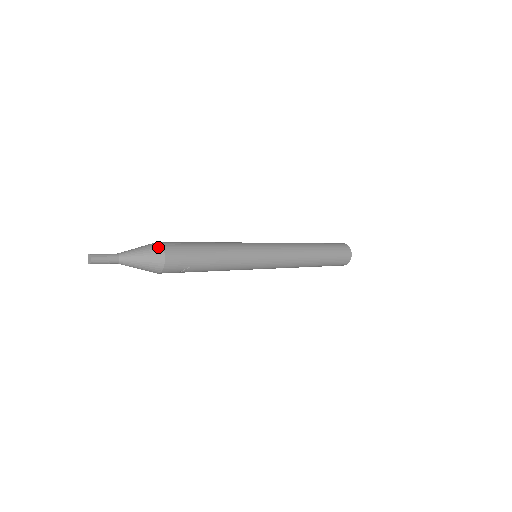
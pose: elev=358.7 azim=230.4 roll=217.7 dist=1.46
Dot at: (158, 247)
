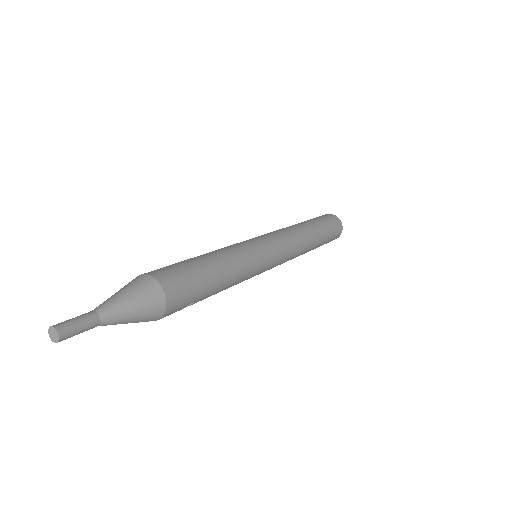
Dot at: (154, 288)
